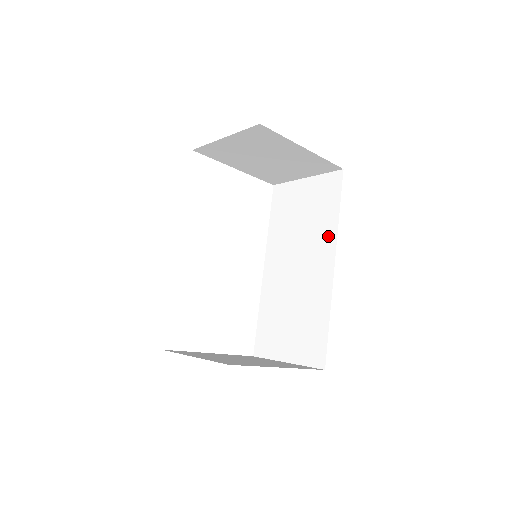
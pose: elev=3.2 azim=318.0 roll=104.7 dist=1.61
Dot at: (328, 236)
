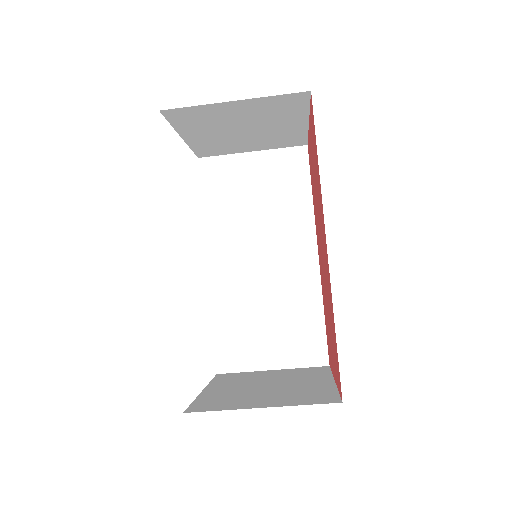
Dot at: (302, 221)
